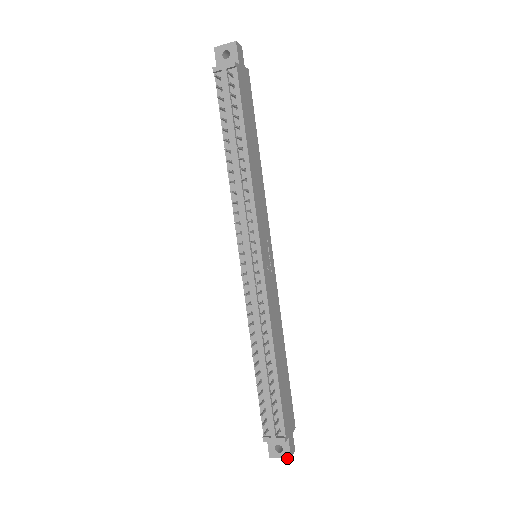
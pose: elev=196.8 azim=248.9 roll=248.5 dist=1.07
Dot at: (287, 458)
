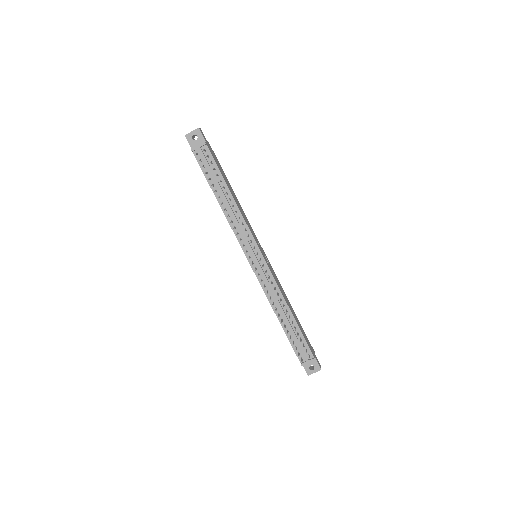
Dot at: occluded
